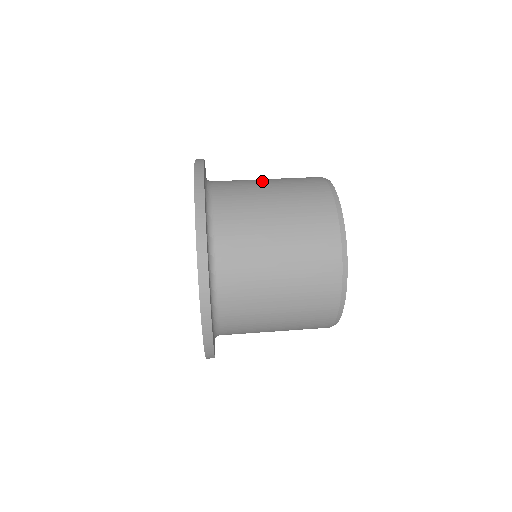
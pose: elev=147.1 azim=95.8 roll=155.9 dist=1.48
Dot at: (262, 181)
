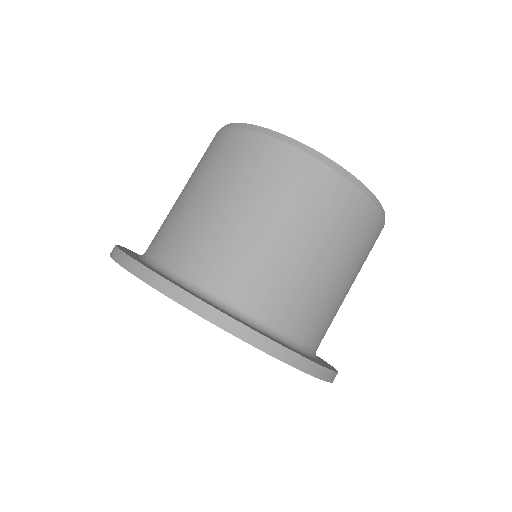
Dot at: (260, 233)
